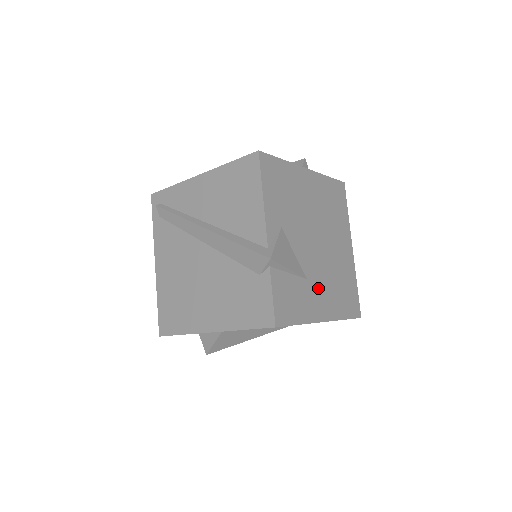
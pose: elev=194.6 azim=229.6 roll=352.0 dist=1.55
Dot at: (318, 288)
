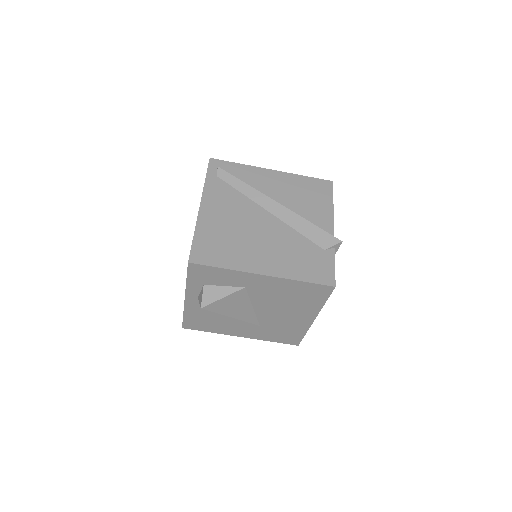
Dot at: occluded
